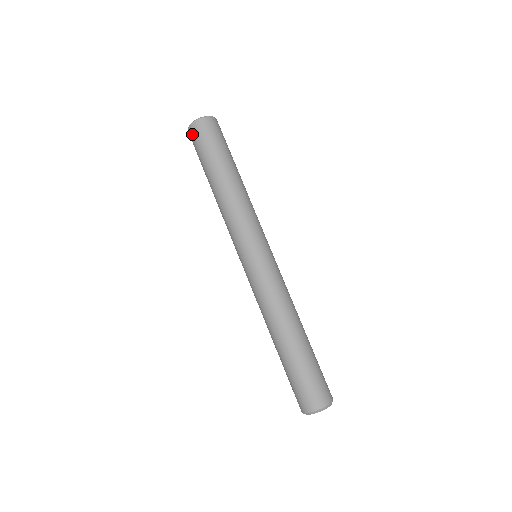
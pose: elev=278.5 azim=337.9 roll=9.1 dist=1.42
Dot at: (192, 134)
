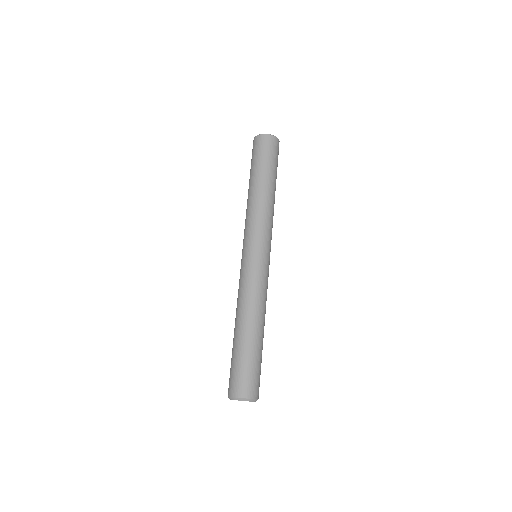
Dot at: occluded
